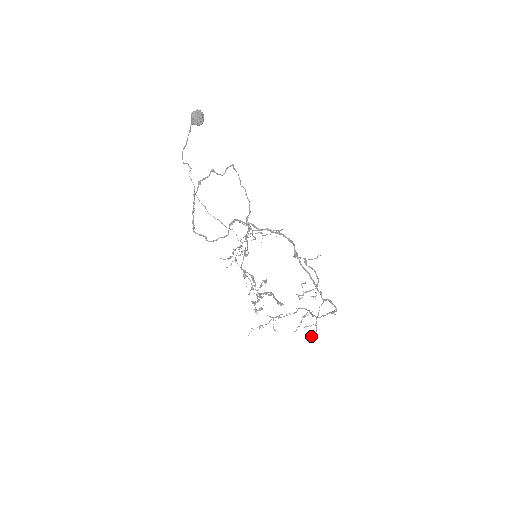
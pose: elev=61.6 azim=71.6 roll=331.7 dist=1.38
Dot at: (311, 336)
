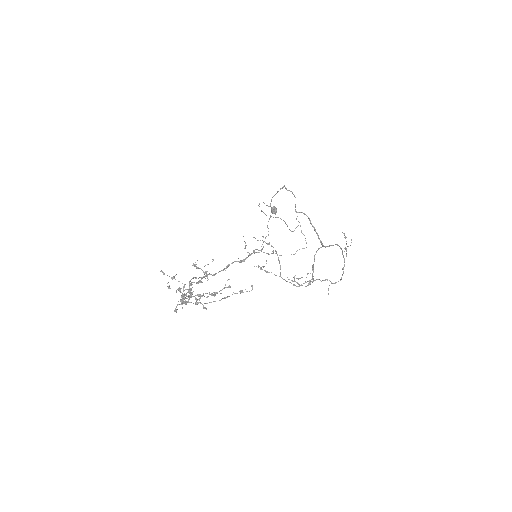
Dot at: occluded
